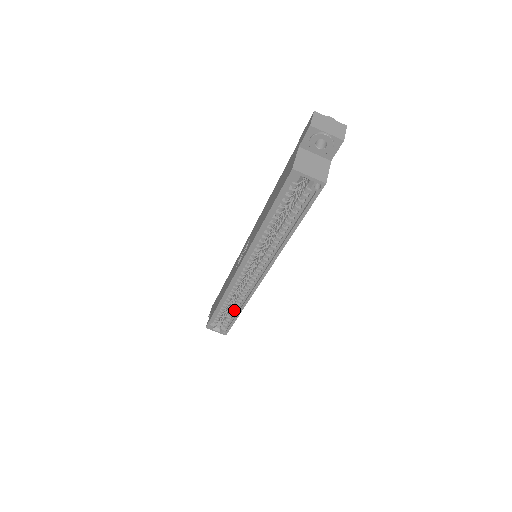
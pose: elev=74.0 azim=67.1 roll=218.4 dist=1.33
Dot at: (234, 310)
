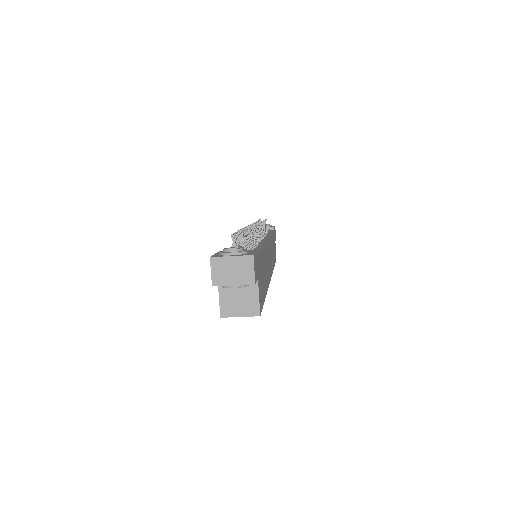
Dot at: occluded
